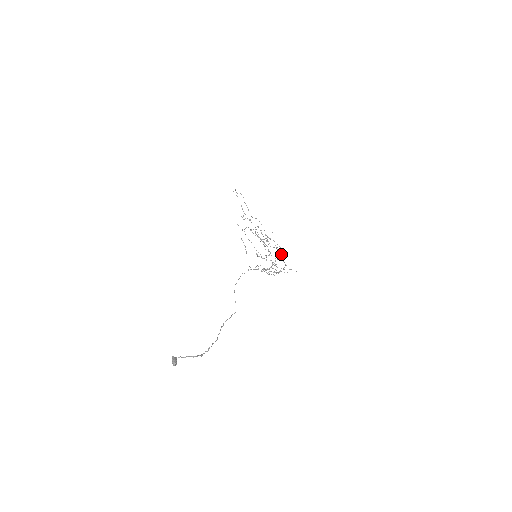
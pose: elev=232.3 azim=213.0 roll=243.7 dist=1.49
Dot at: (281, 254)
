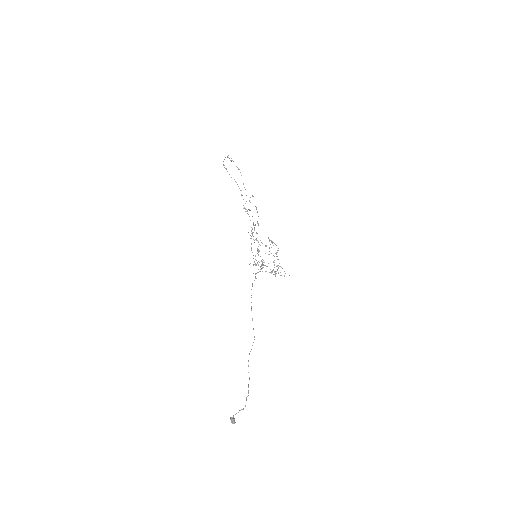
Dot at: (276, 252)
